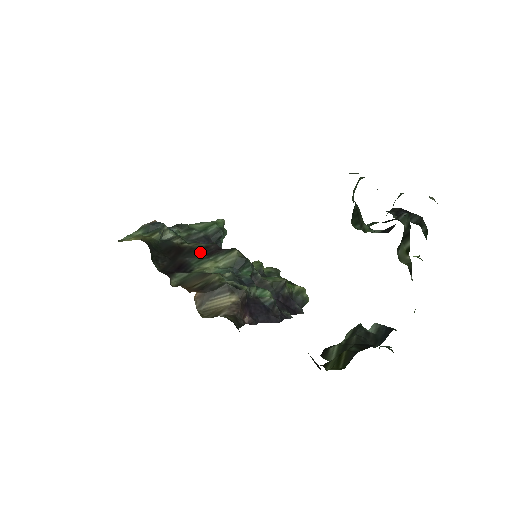
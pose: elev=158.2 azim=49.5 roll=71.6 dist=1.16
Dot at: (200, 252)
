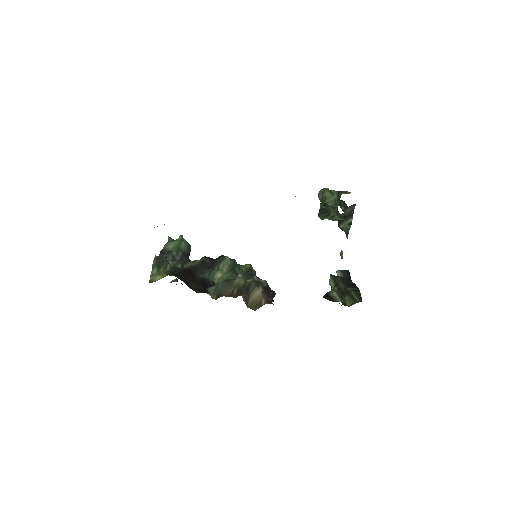
Dot at: (203, 267)
